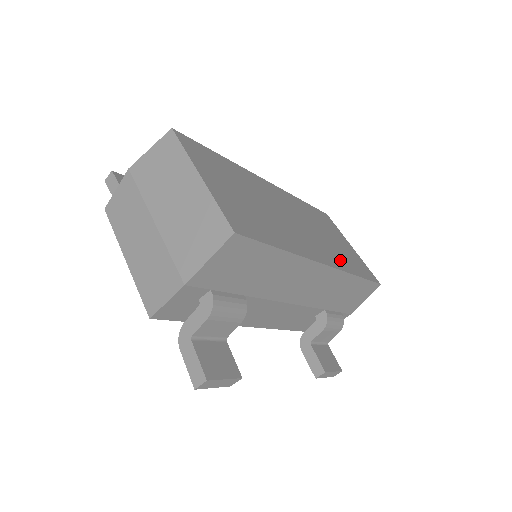
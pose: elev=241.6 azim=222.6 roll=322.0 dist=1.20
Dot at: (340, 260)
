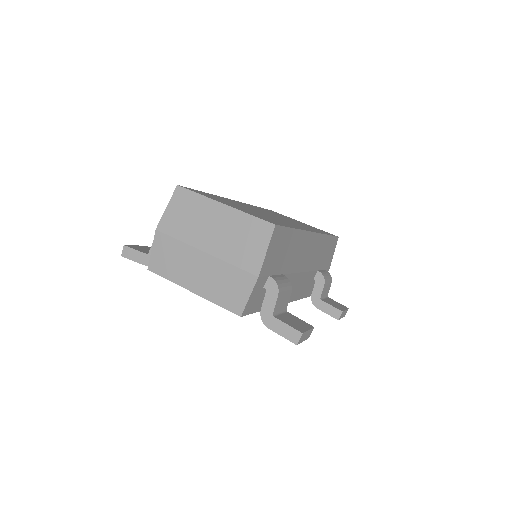
Dot at: (312, 229)
